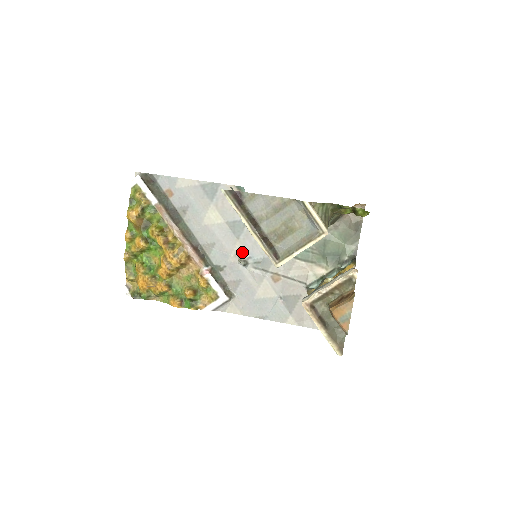
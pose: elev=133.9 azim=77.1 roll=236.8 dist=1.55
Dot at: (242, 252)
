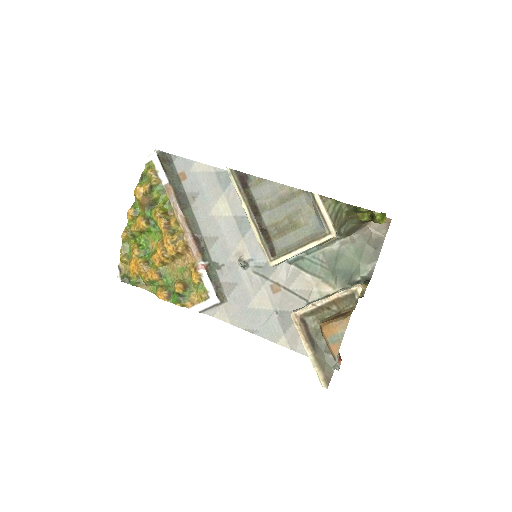
Dot at: (244, 252)
